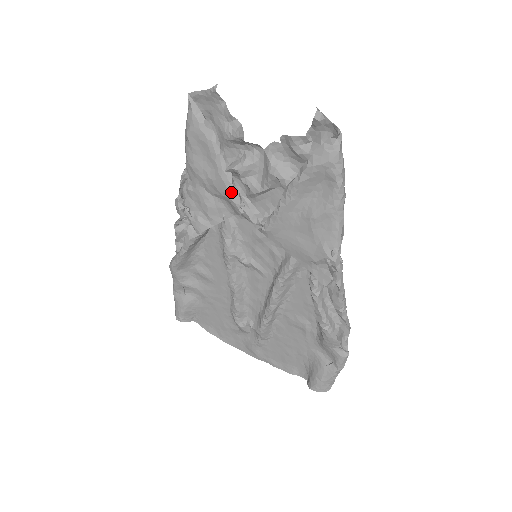
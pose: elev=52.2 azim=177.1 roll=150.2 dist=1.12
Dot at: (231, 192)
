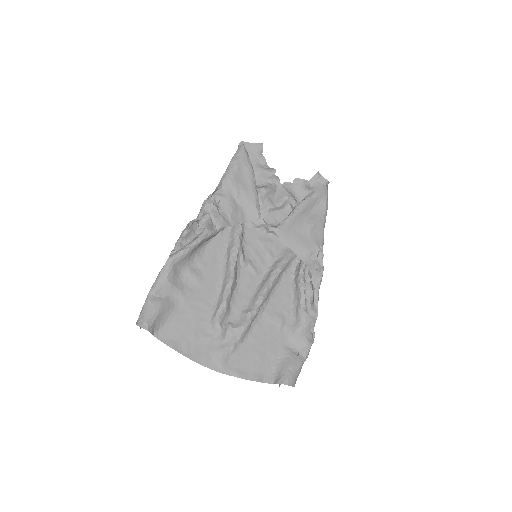
Dot at: (257, 202)
